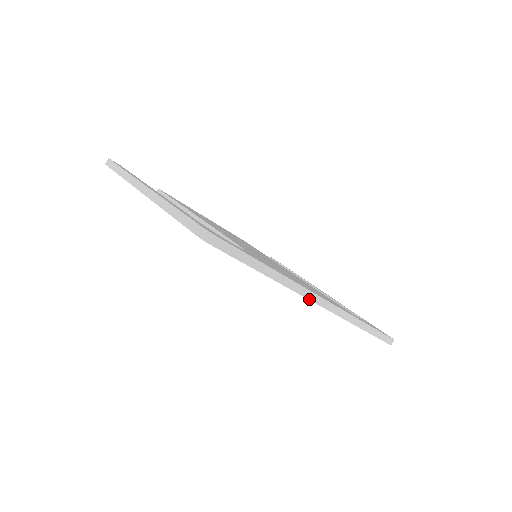
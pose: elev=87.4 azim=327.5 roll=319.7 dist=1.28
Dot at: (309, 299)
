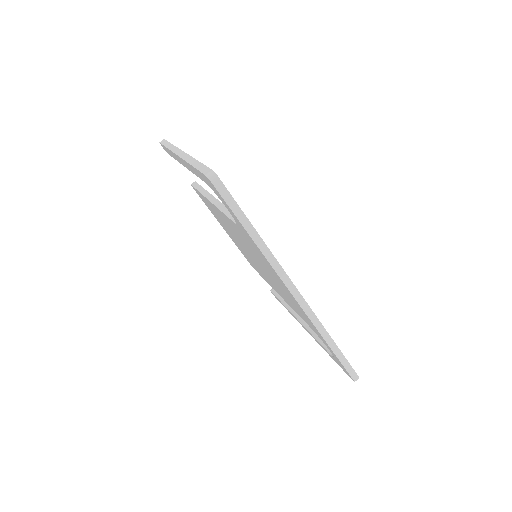
Dot at: (285, 284)
